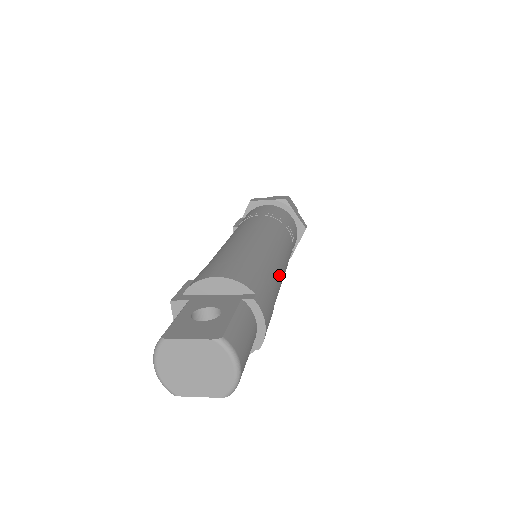
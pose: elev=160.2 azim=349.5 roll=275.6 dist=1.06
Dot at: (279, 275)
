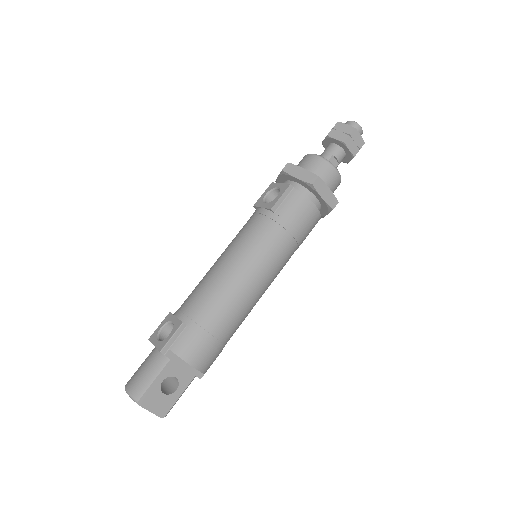
Dot at: occluded
